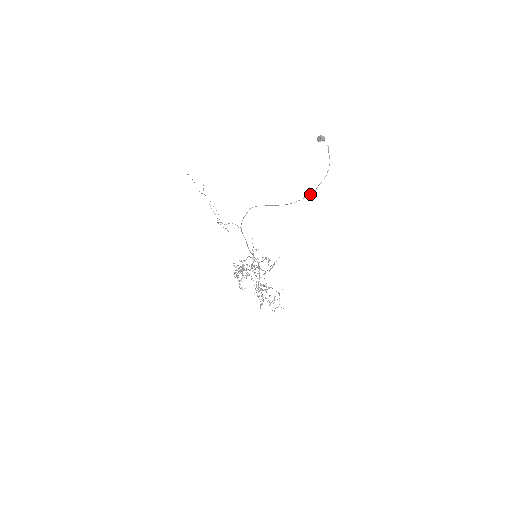
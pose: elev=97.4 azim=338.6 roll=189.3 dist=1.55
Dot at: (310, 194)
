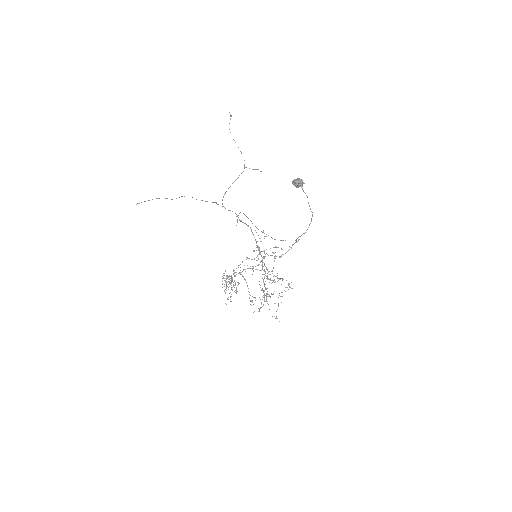
Dot at: occluded
